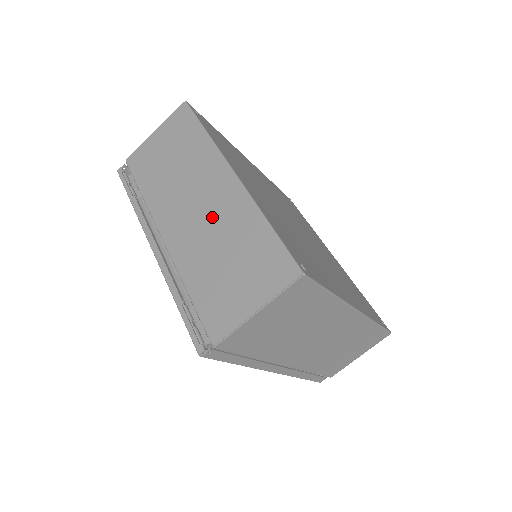
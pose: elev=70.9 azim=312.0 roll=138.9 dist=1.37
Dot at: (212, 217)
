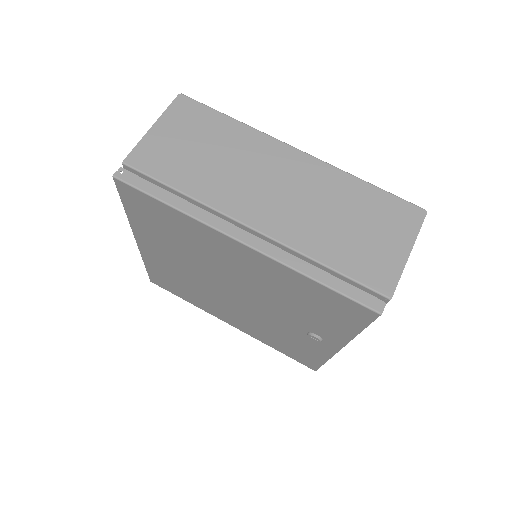
Dot at: occluded
